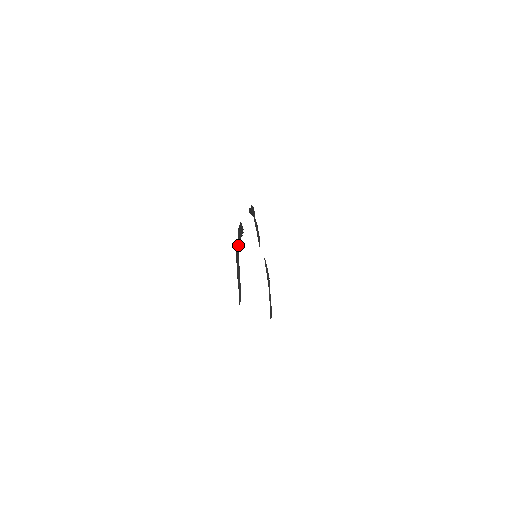
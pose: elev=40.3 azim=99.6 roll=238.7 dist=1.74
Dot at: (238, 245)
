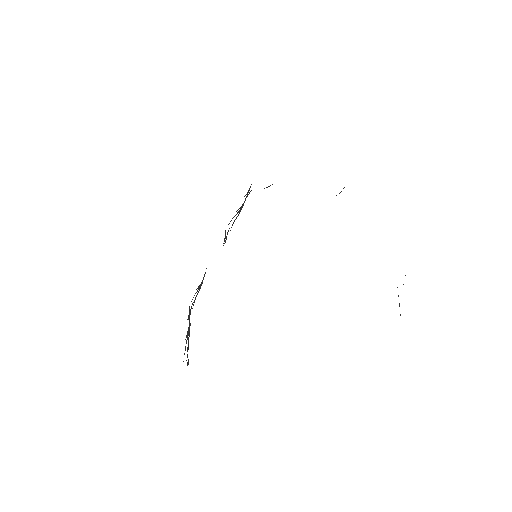
Dot at: occluded
